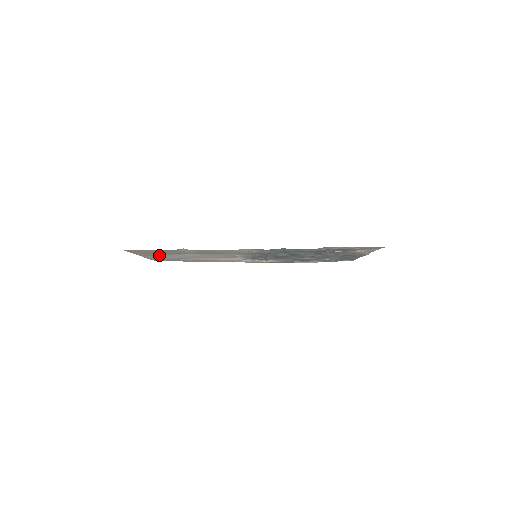
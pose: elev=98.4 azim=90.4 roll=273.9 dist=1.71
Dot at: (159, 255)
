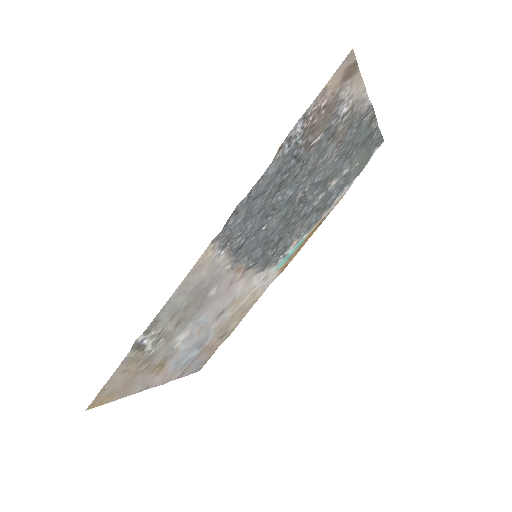
Dot at: (160, 369)
